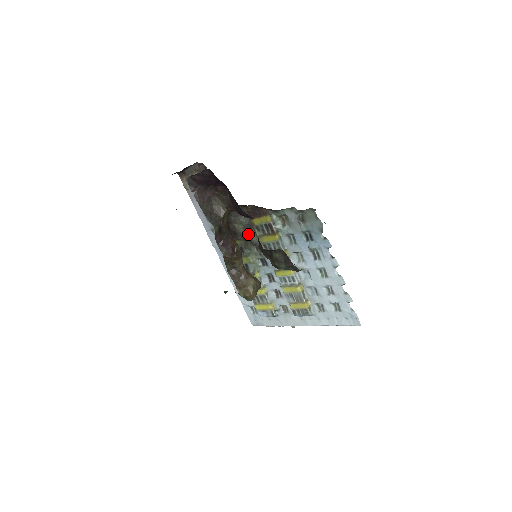
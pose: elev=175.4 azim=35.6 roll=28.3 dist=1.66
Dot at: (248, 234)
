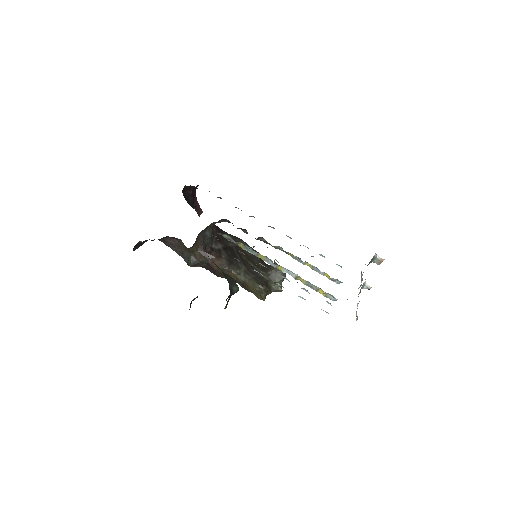
Dot at: (247, 232)
